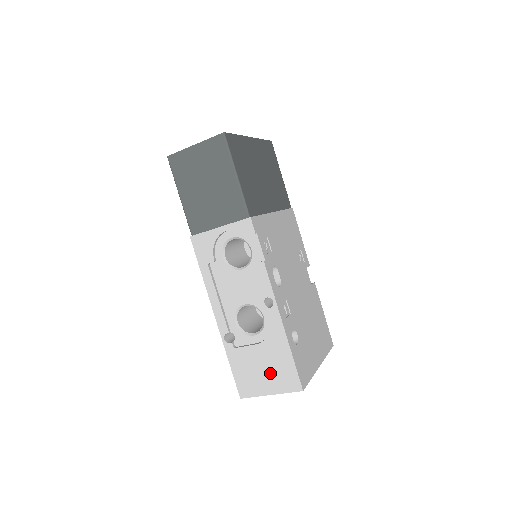
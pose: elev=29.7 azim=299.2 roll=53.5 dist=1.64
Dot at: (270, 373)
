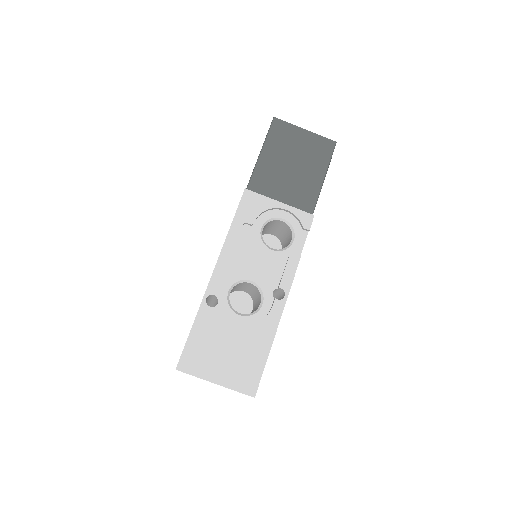
Dot at: (232, 360)
